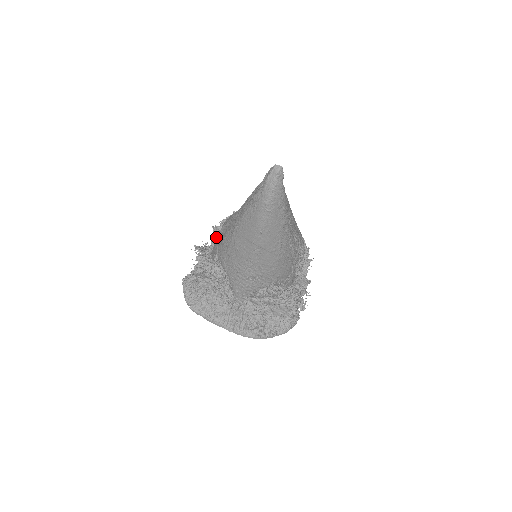
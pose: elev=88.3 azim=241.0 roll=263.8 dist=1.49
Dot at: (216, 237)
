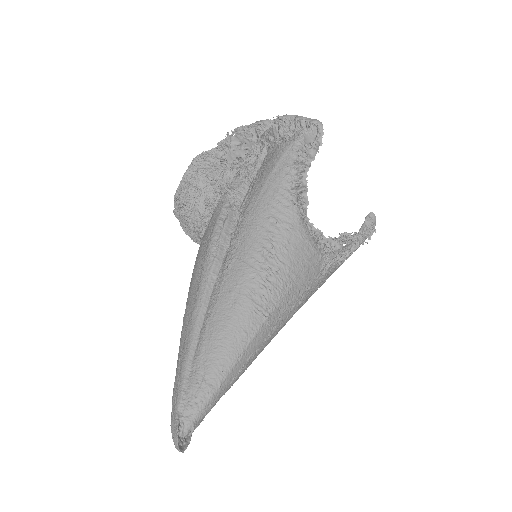
Dot at: (215, 221)
